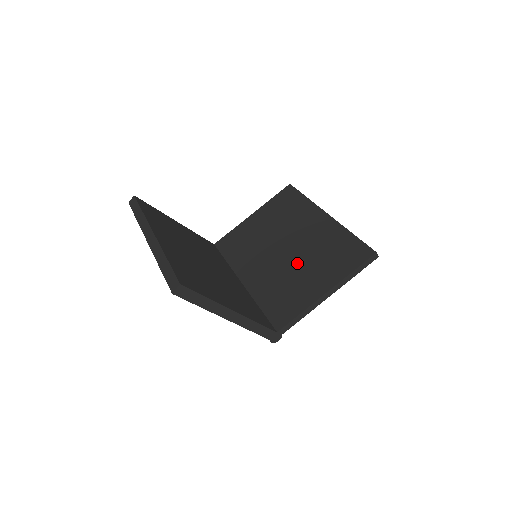
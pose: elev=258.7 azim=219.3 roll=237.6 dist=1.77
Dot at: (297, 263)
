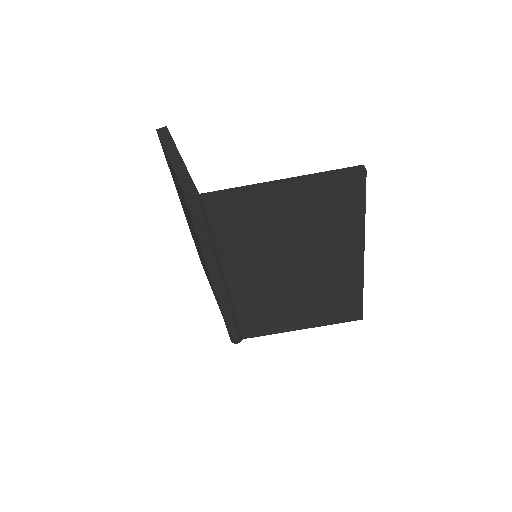
Dot at: occluded
